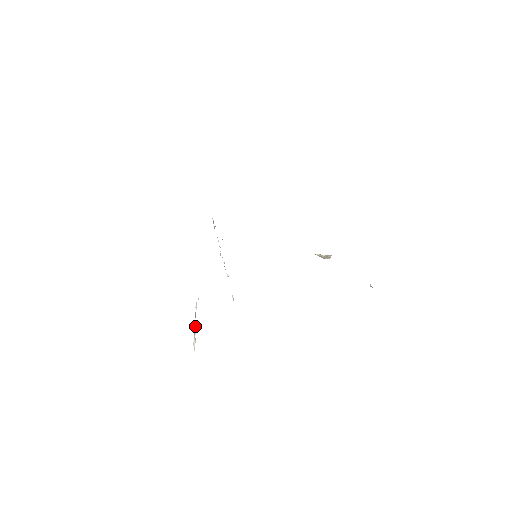
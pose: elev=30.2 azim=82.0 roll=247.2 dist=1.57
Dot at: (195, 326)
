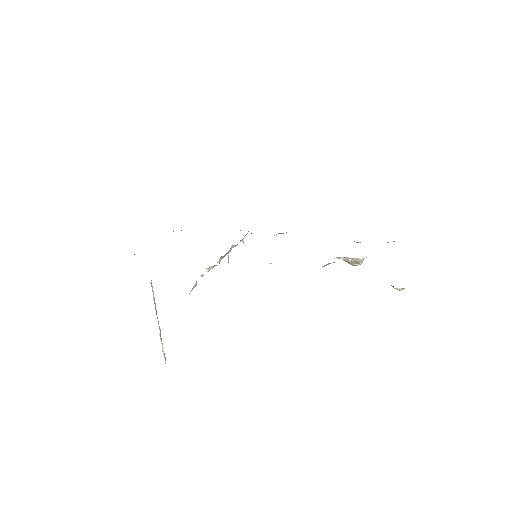
Dot at: occluded
